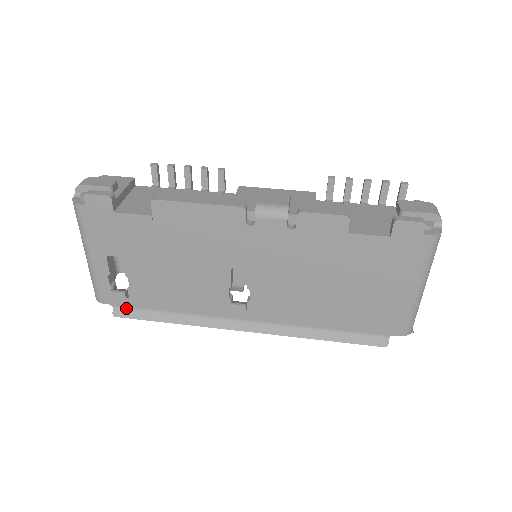
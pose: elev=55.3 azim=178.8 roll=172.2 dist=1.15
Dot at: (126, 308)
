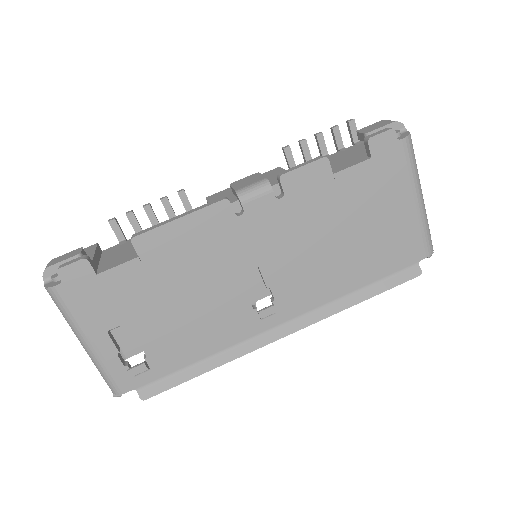
Dot at: (152, 384)
